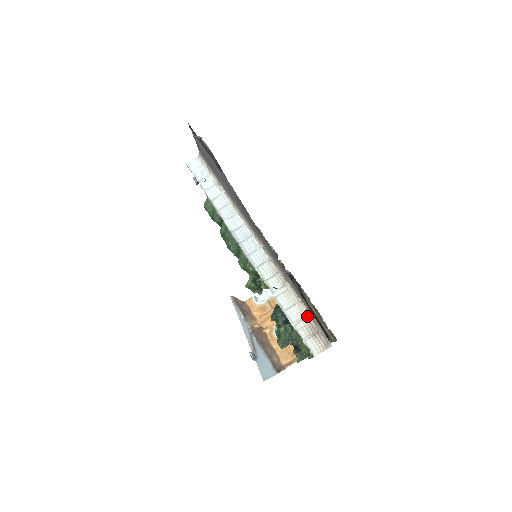
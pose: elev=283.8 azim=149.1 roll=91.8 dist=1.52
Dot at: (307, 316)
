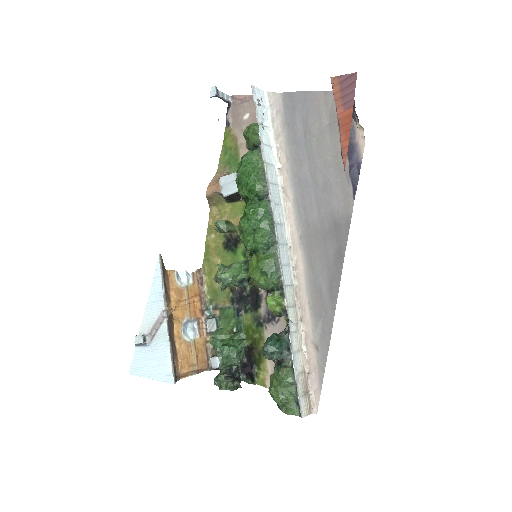
Dot at: (305, 370)
